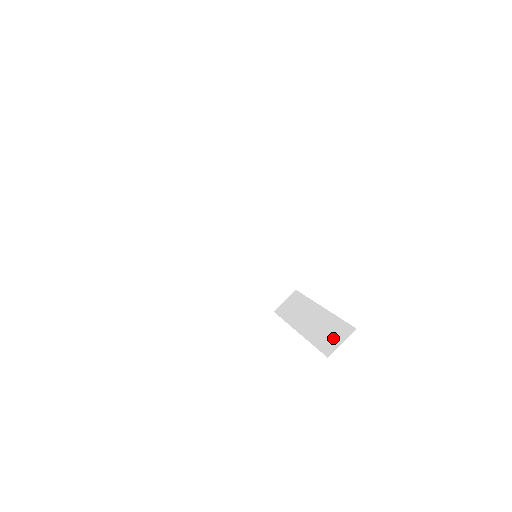
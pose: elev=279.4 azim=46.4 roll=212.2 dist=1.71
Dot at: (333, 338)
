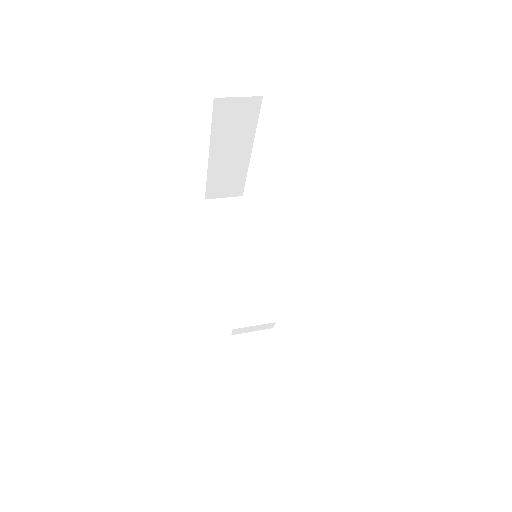
Dot at: occluded
